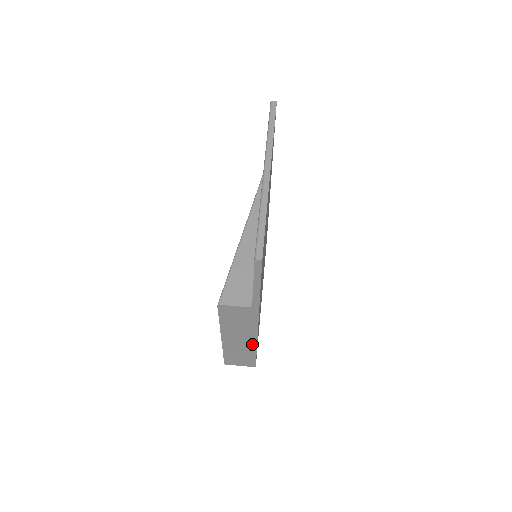
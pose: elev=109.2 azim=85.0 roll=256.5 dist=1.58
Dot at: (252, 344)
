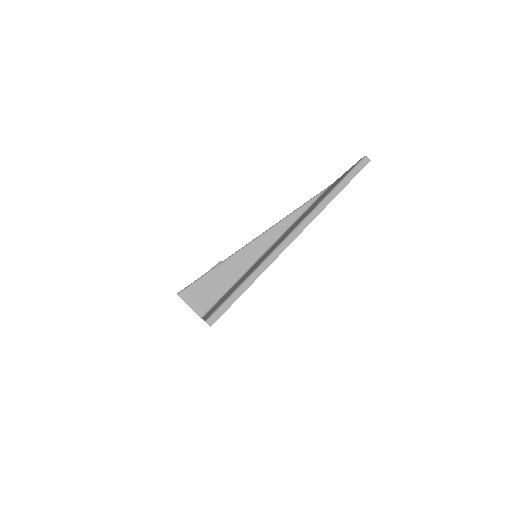
Dot at: occluded
